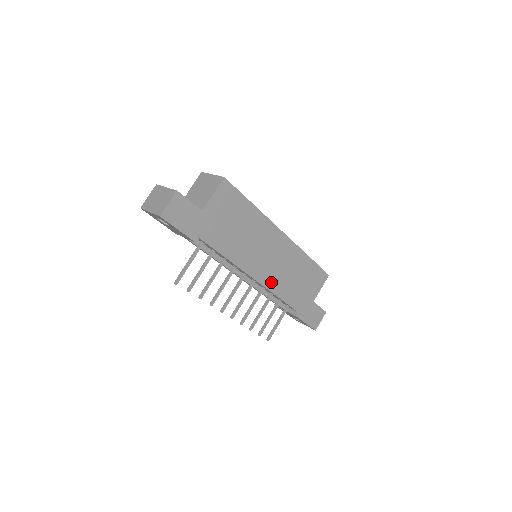
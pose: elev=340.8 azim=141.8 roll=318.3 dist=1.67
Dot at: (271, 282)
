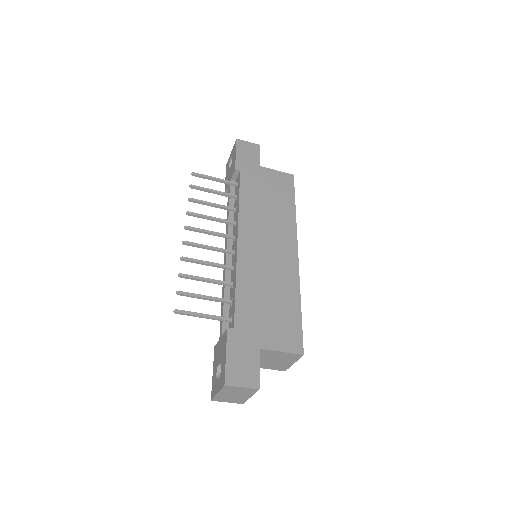
Dot at: (246, 262)
